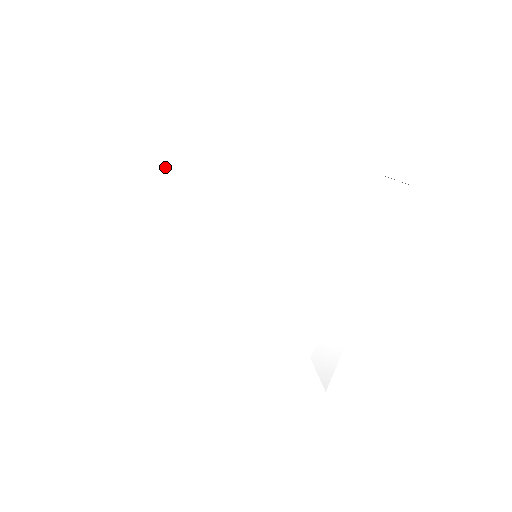
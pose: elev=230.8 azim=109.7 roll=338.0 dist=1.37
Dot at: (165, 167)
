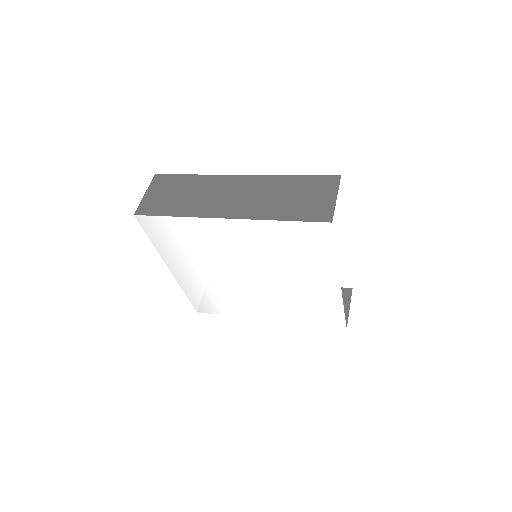
Dot at: (283, 223)
